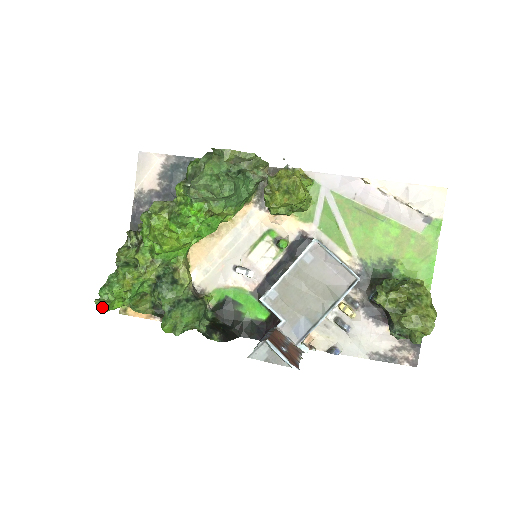
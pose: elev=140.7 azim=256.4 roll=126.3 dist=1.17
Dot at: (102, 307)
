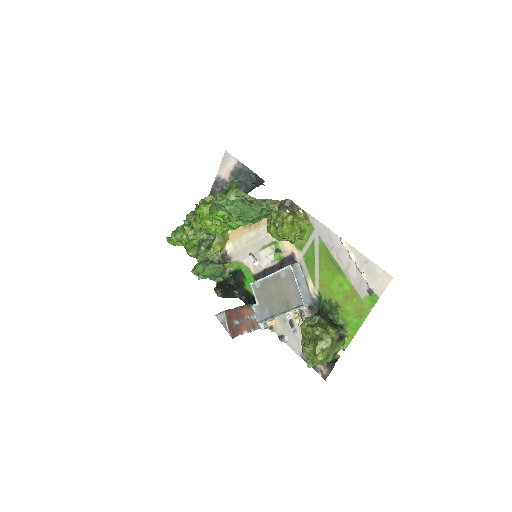
Dot at: (169, 243)
